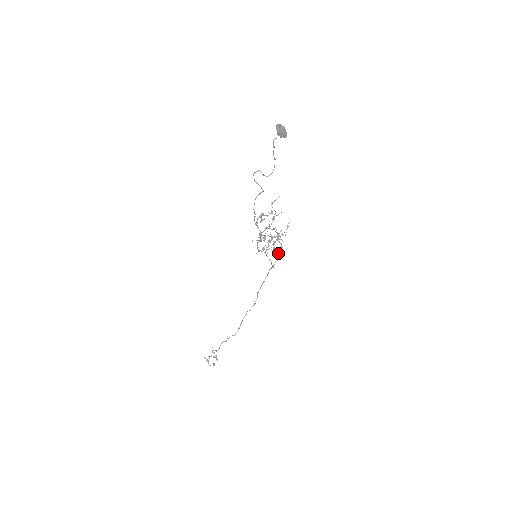
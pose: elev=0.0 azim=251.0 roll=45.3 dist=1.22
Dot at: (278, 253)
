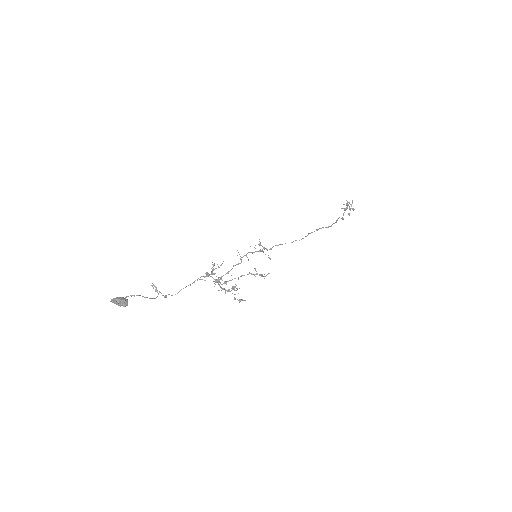
Dot at: (260, 275)
